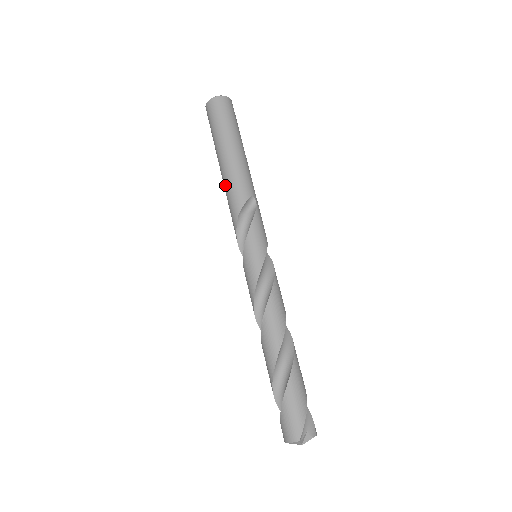
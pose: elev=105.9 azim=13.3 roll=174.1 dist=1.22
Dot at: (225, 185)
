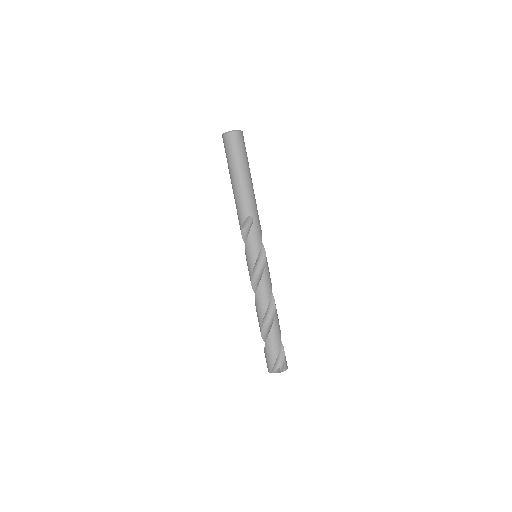
Dot at: occluded
